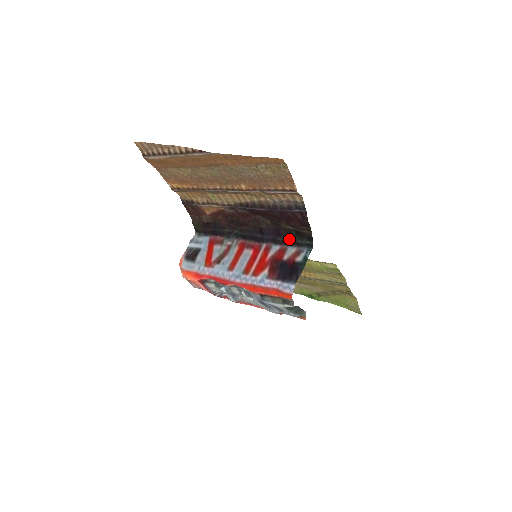
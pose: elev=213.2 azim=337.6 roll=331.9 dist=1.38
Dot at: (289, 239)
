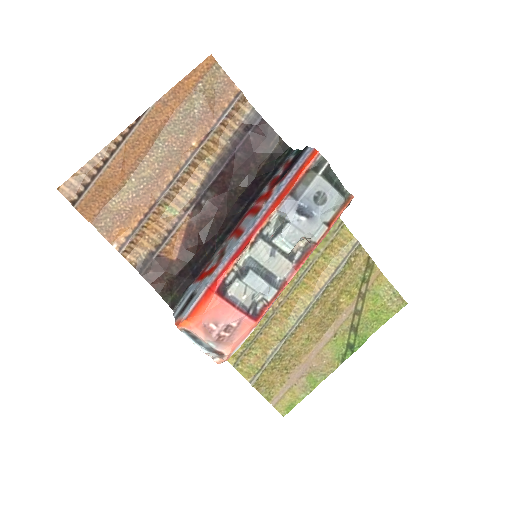
Dot at: (269, 174)
